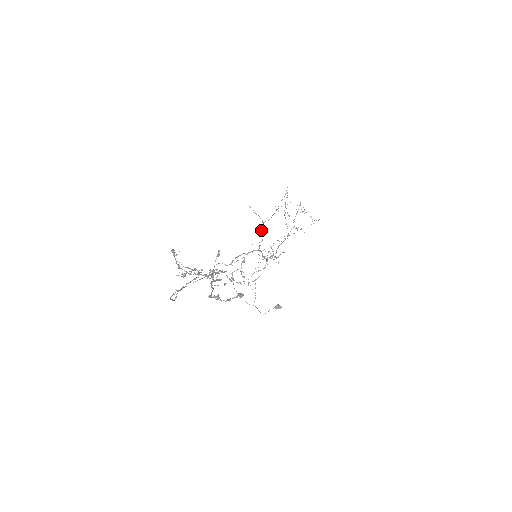
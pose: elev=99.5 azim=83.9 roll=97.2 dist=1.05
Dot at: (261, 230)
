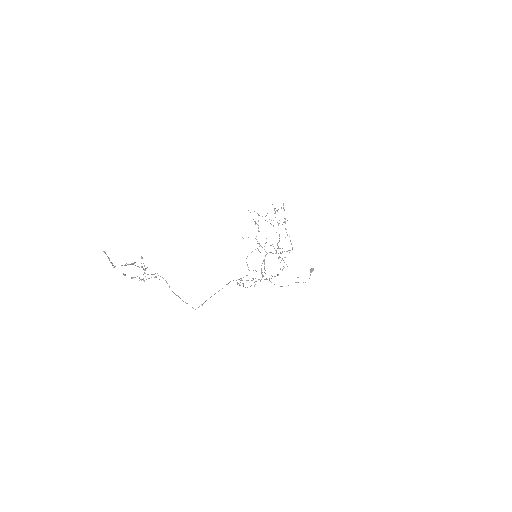
Dot at: occluded
